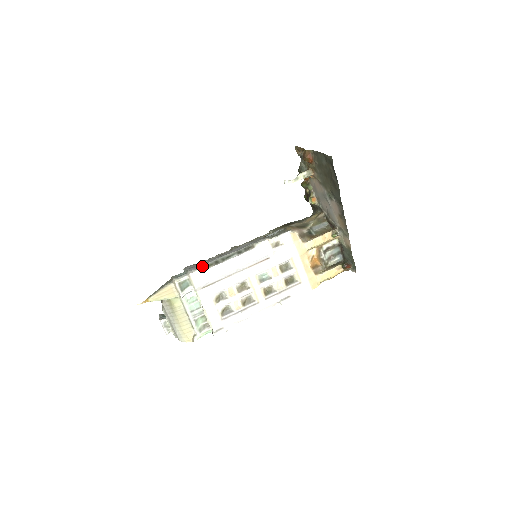
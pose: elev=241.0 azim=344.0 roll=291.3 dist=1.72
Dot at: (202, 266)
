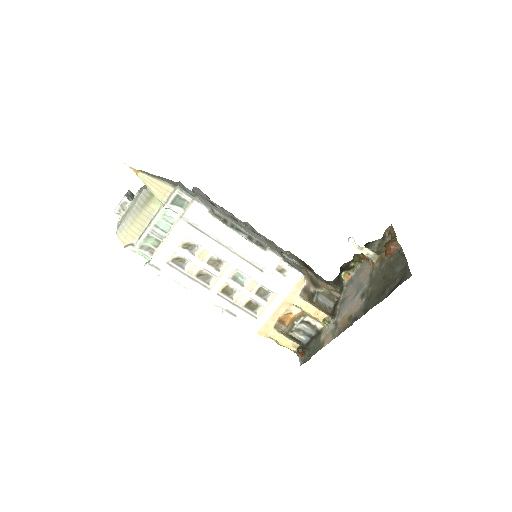
Dot at: (212, 208)
